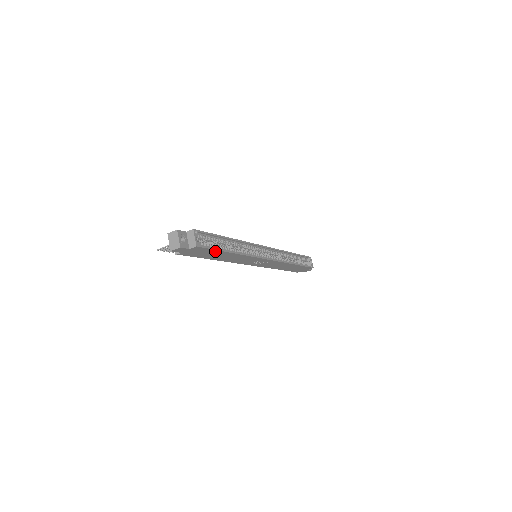
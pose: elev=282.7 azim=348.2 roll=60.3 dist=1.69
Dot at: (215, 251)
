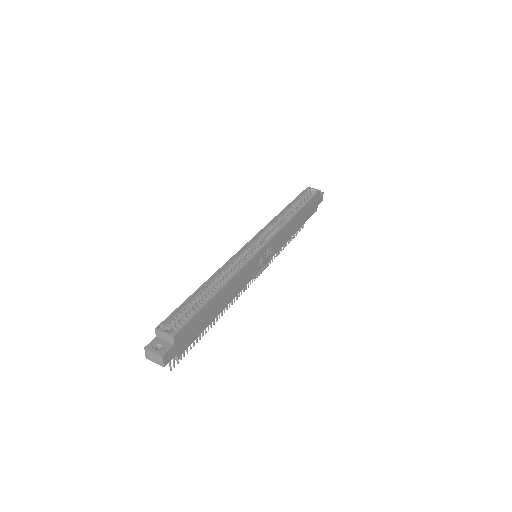
Dot at: (201, 313)
